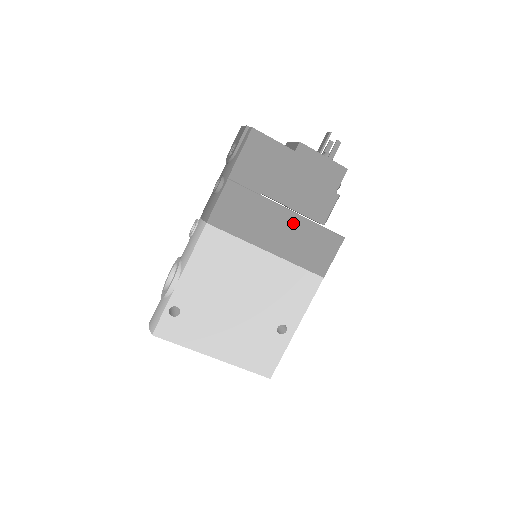
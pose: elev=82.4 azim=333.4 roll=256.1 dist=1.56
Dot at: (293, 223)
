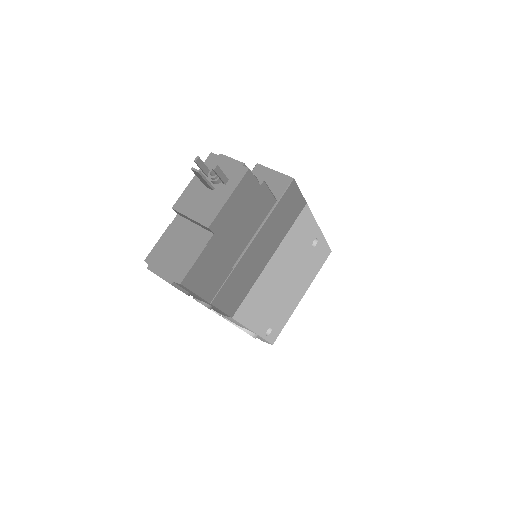
Dot at: (263, 235)
